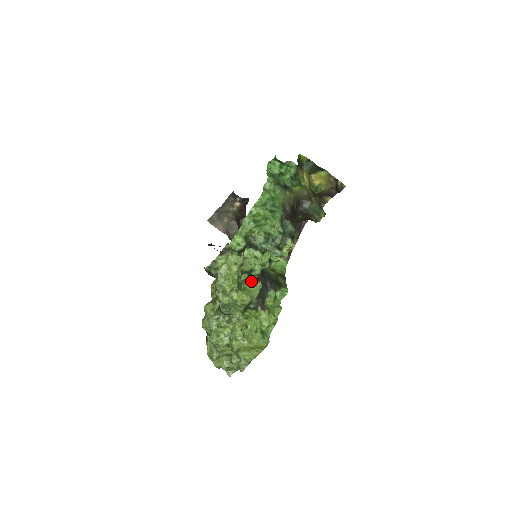
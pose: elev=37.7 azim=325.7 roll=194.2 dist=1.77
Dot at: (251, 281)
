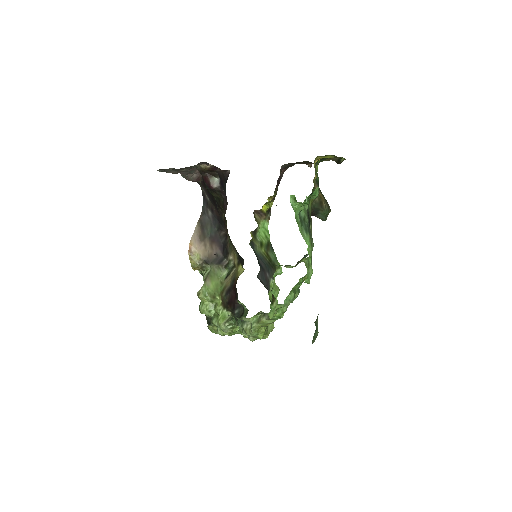
Dot at: occluded
